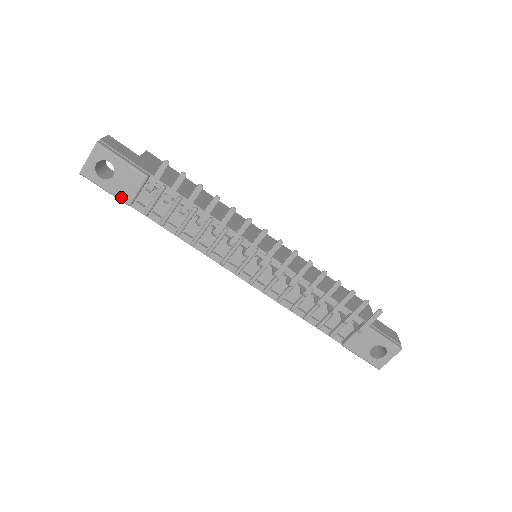
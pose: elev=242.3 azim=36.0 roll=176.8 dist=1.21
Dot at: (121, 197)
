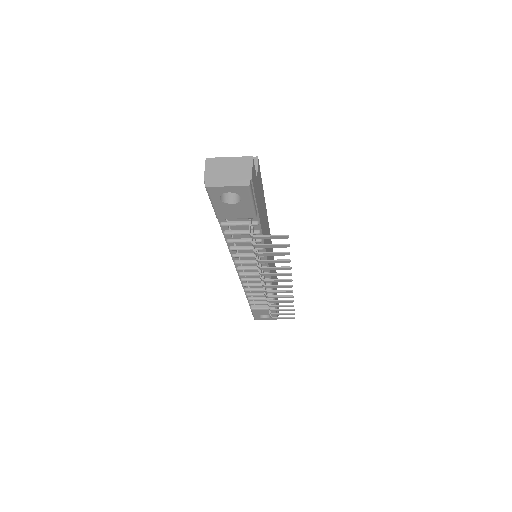
Dot at: (219, 213)
